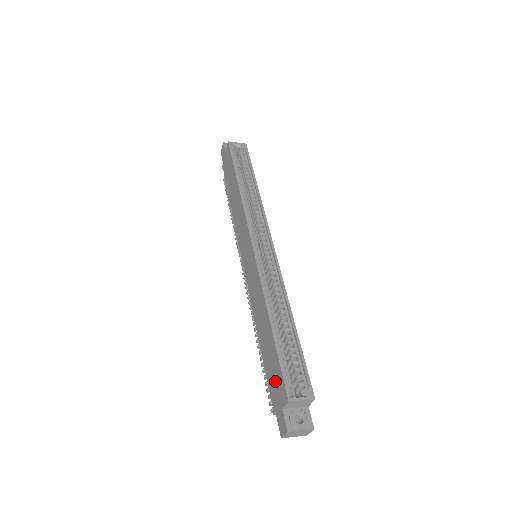
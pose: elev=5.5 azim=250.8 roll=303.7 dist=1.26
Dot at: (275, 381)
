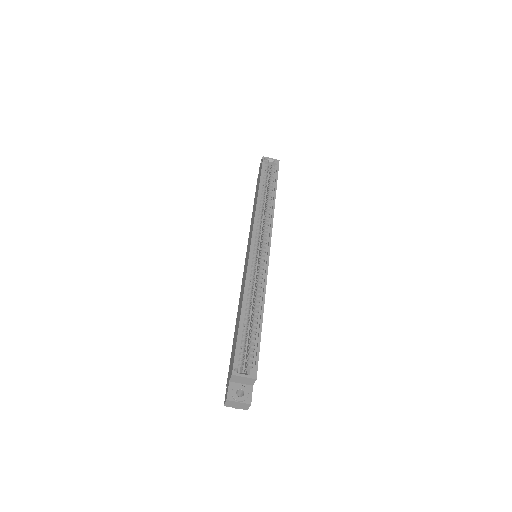
Dot at: (232, 358)
